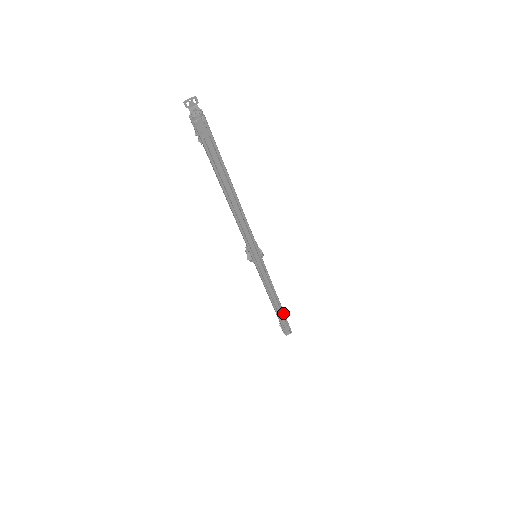
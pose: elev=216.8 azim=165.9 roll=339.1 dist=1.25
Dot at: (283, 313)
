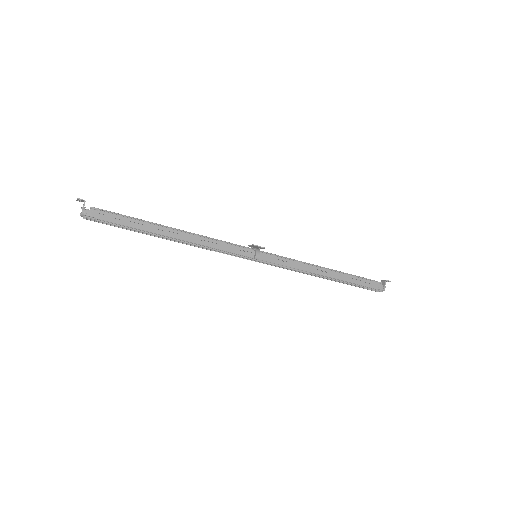
Dot at: (346, 283)
